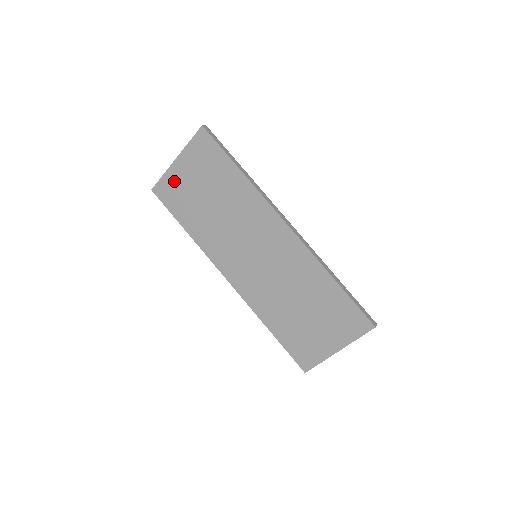
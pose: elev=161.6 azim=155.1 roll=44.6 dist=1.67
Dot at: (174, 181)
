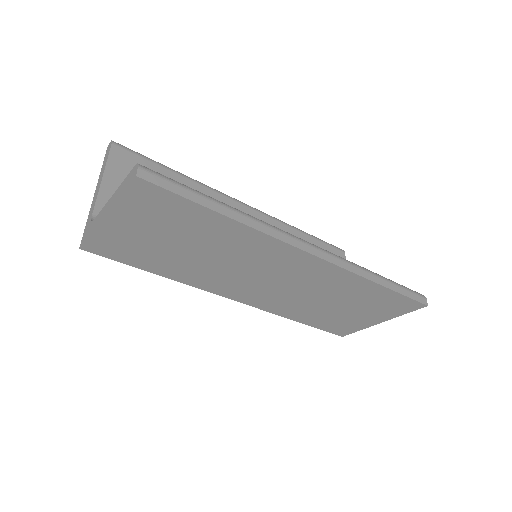
Dot at: (114, 237)
